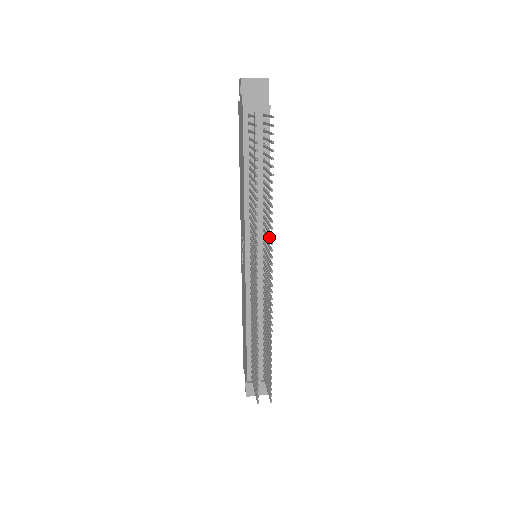
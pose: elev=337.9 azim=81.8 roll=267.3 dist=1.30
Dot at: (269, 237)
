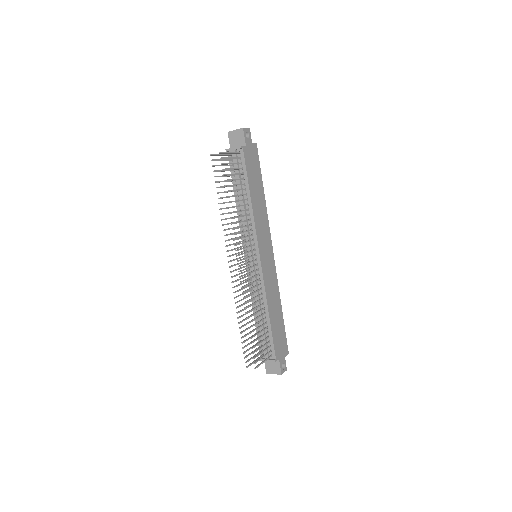
Dot at: (241, 237)
